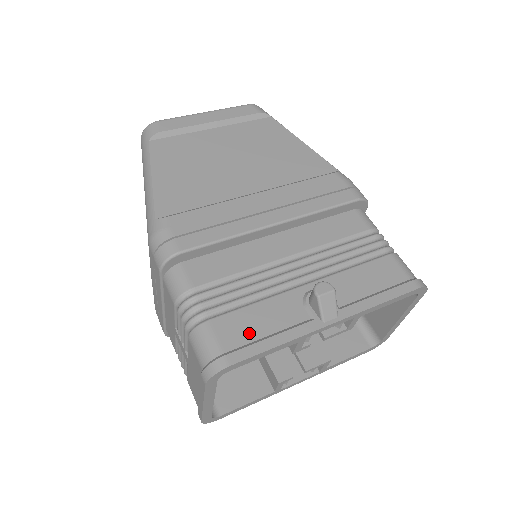
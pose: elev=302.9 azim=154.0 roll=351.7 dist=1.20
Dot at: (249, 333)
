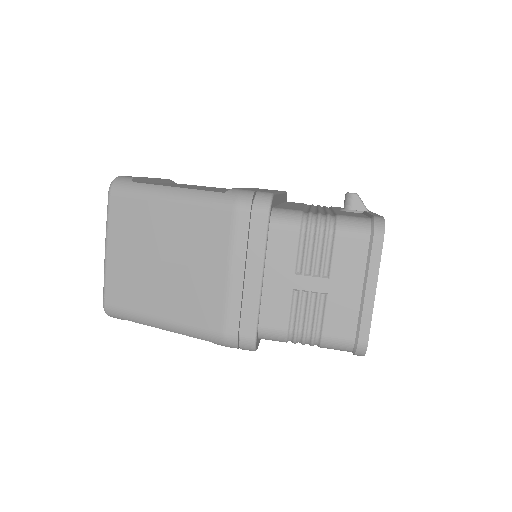
Dot at: (359, 215)
